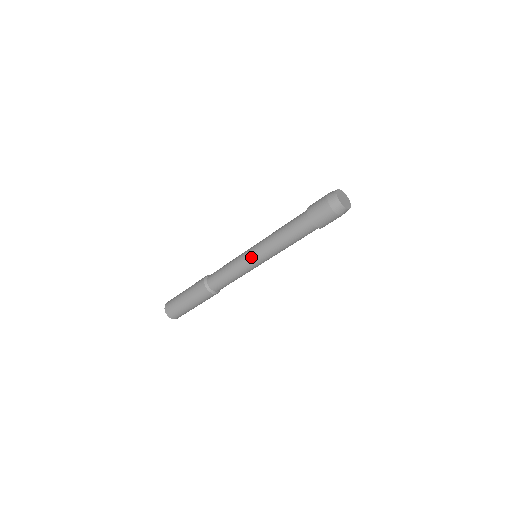
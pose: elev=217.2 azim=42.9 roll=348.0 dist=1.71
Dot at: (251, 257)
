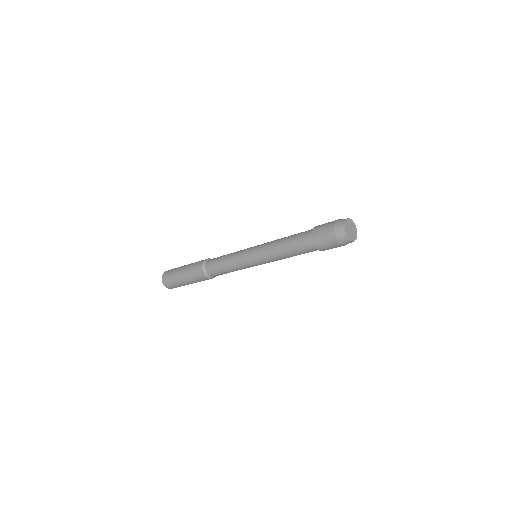
Dot at: (250, 251)
